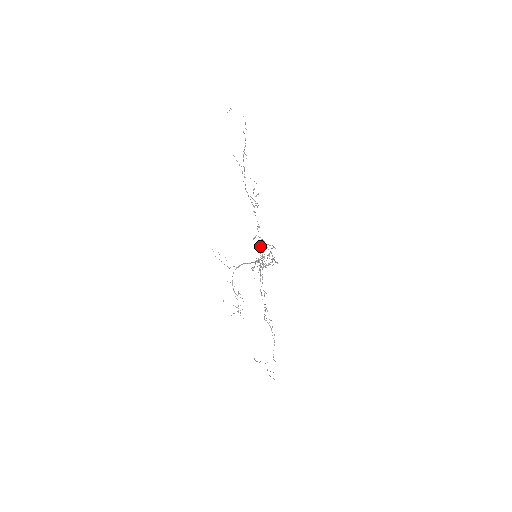
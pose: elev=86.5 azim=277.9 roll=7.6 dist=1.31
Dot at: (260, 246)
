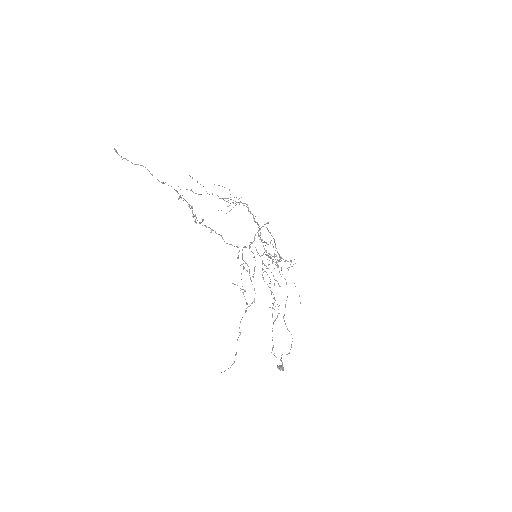
Dot at: (280, 369)
